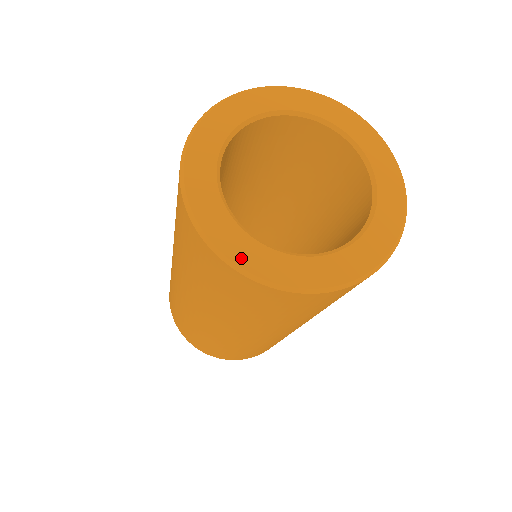
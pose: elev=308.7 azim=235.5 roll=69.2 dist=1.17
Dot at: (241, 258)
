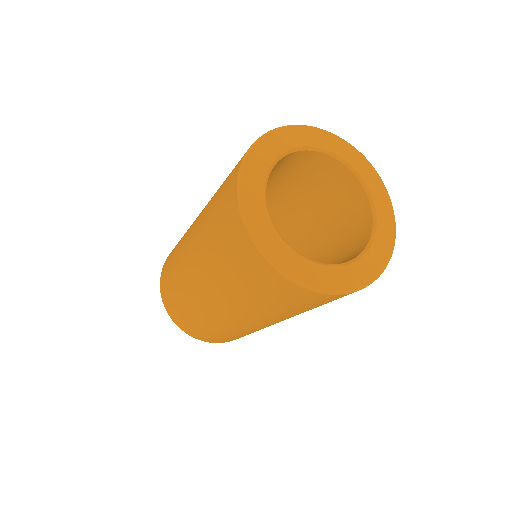
Dot at: (313, 281)
